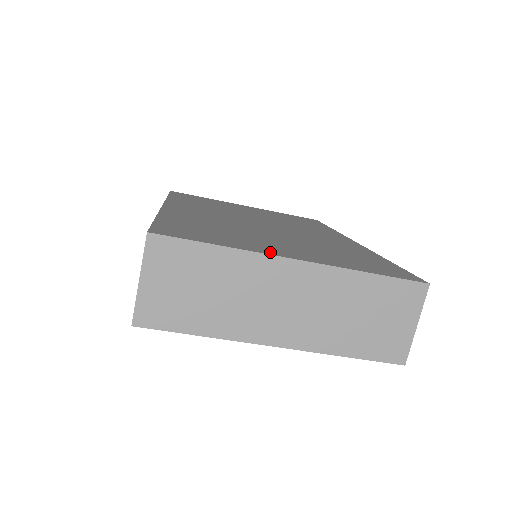
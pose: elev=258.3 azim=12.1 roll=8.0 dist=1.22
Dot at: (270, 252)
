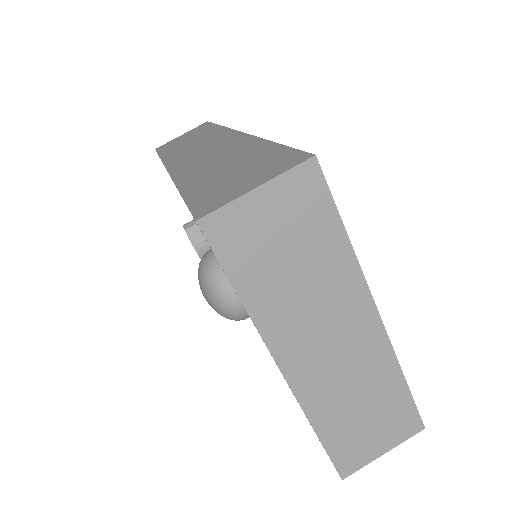
Dot at: occluded
